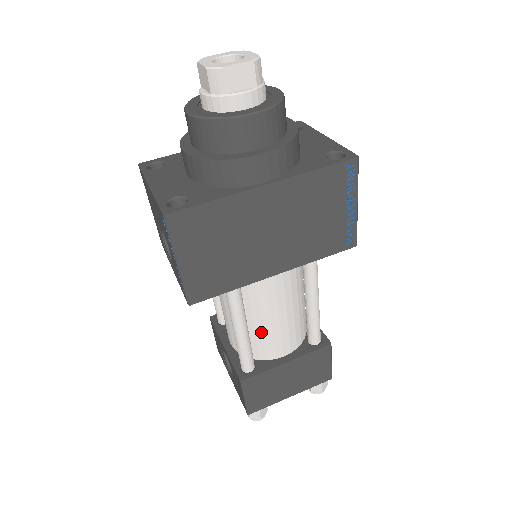
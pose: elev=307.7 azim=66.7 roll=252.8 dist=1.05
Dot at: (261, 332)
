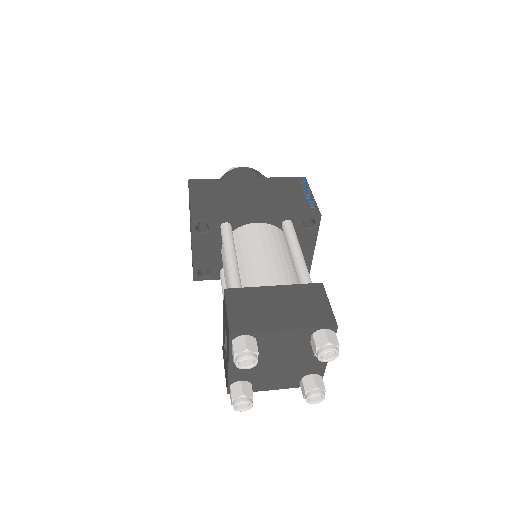
Dot at: (250, 268)
